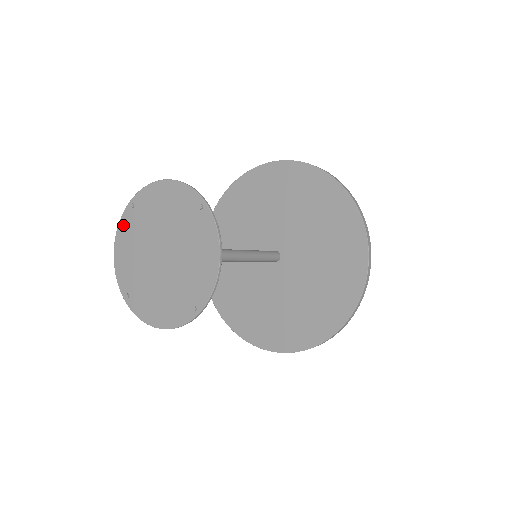
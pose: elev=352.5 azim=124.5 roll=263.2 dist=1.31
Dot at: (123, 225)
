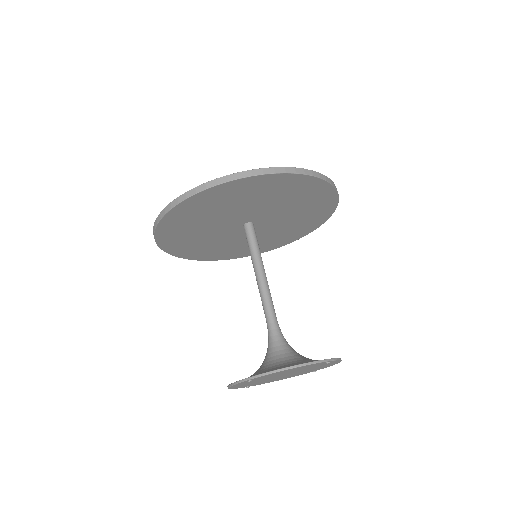
Dot at: occluded
